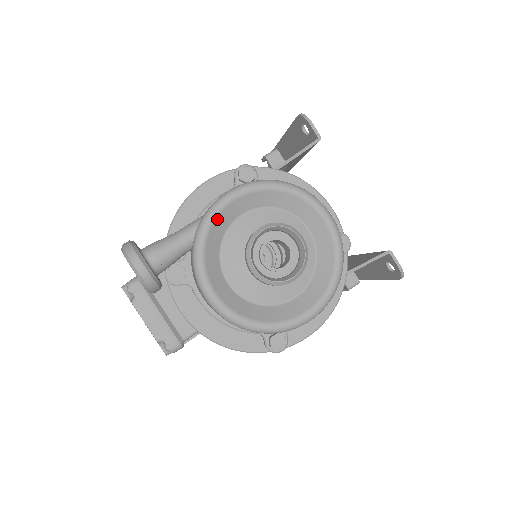
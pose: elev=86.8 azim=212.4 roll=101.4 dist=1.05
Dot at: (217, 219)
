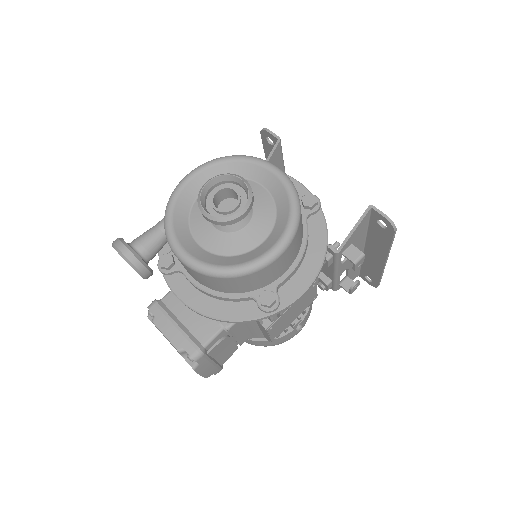
Dot at: (180, 196)
